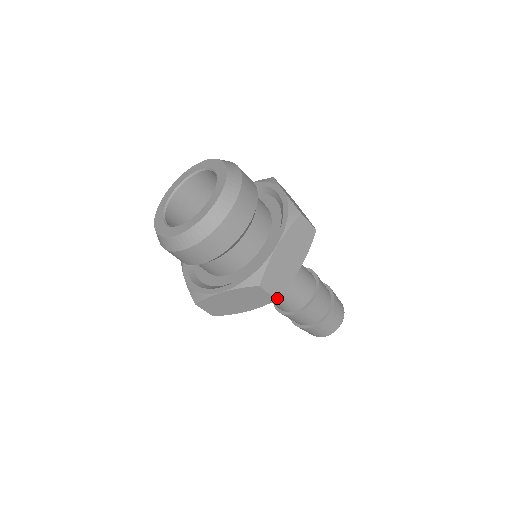
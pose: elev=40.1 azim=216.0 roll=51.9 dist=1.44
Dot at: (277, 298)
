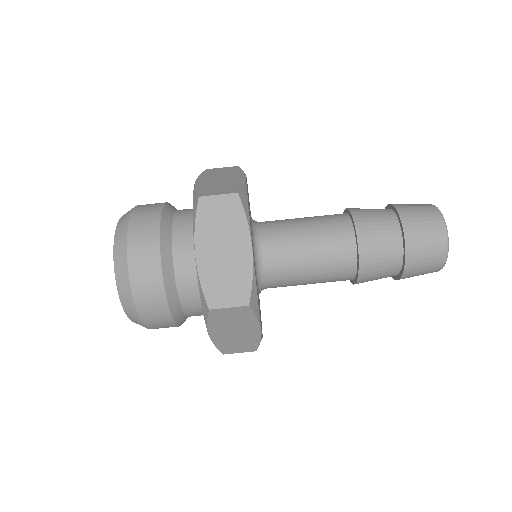
Dot at: (248, 303)
